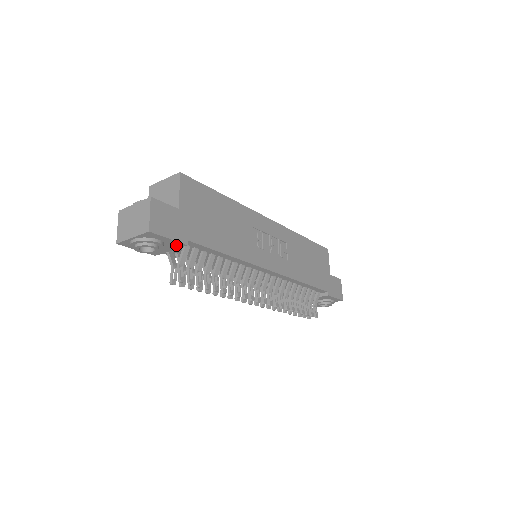
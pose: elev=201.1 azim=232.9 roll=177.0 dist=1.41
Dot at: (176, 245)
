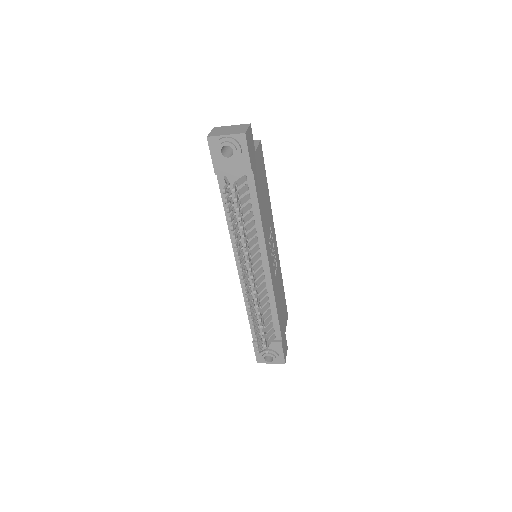
Dot at: (244, 166)
